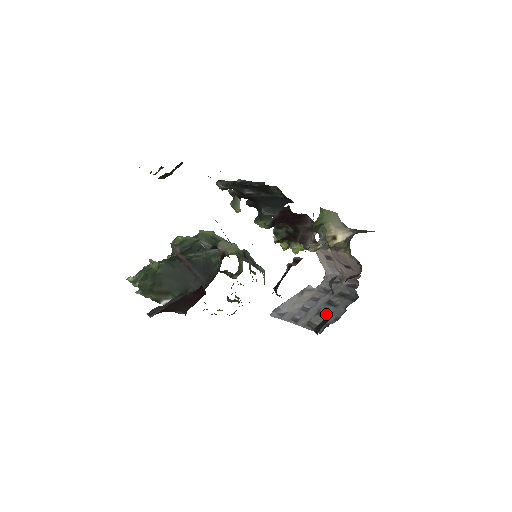
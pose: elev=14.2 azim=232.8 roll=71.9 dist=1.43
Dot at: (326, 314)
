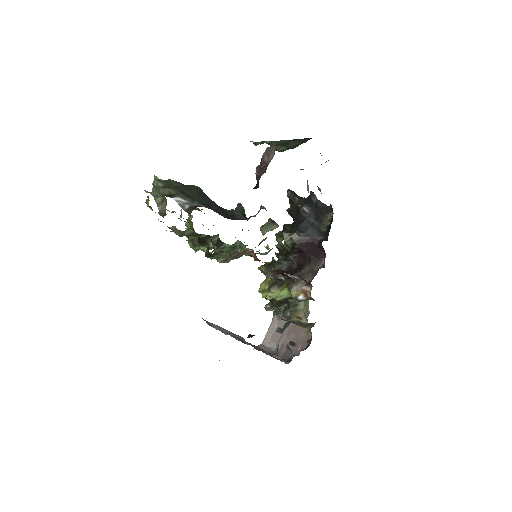
Dot at: (256, 348)
